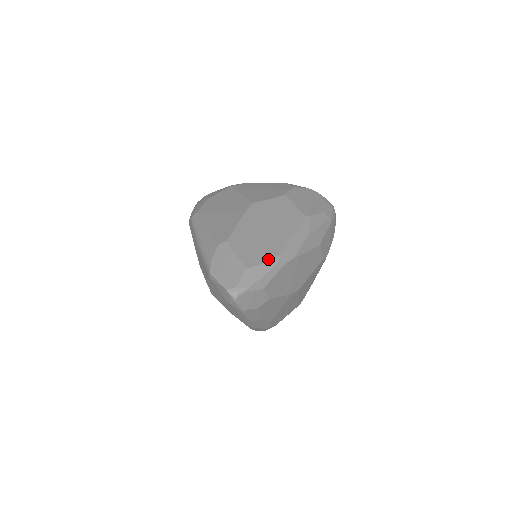
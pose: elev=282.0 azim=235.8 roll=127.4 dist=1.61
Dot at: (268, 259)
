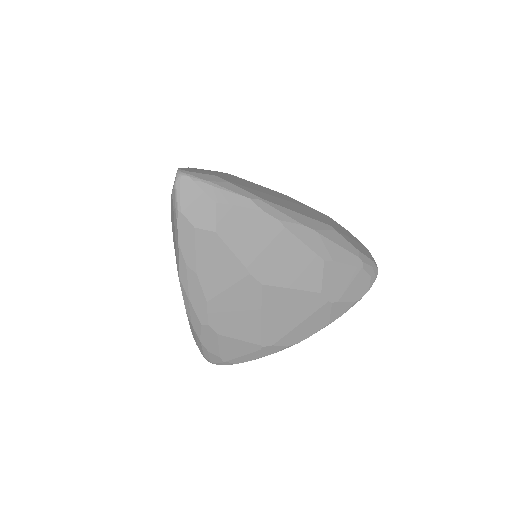
Dot at: (247, 190)
